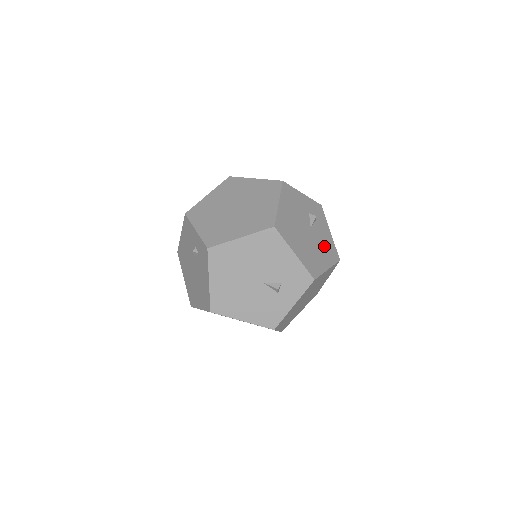
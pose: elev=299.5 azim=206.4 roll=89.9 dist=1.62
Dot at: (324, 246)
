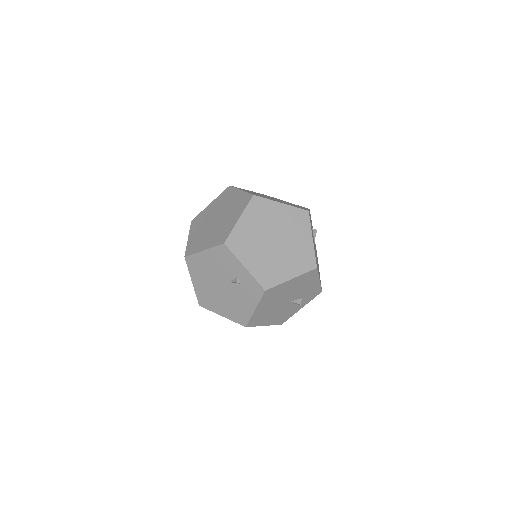
Dot at: (316, 252)
